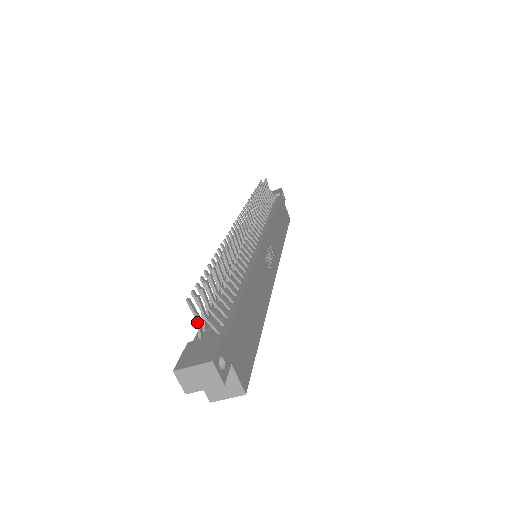
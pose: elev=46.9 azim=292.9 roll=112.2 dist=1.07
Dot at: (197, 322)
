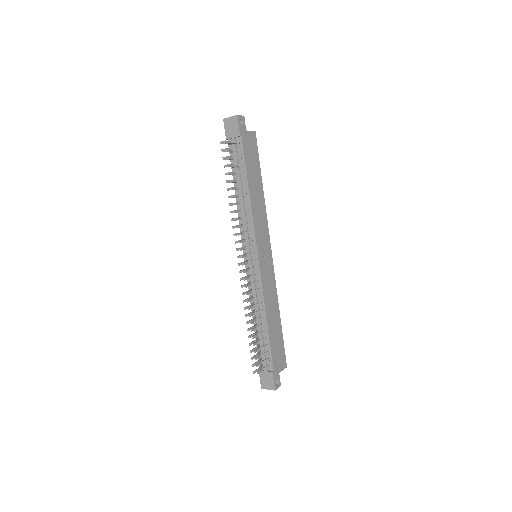
Dot at: occluded
